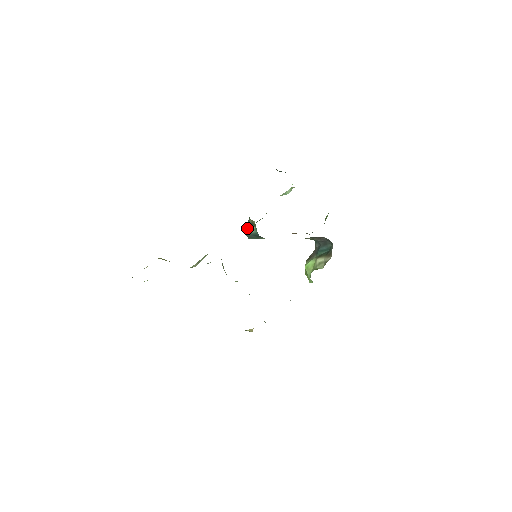
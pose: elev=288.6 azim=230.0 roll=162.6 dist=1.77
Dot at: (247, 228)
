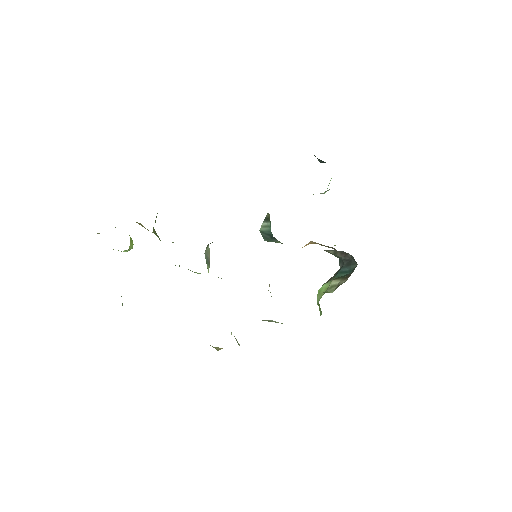
Dot at: (262, 224)
